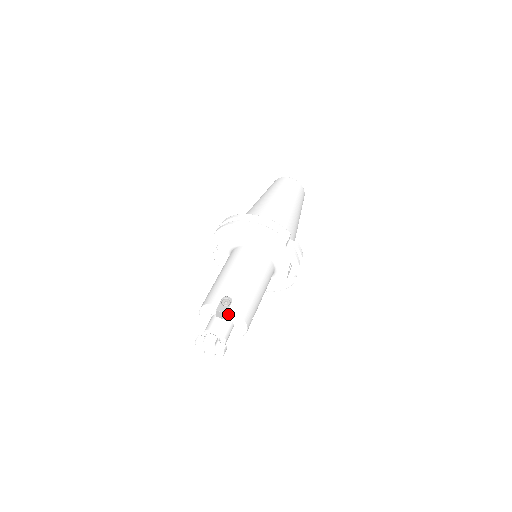
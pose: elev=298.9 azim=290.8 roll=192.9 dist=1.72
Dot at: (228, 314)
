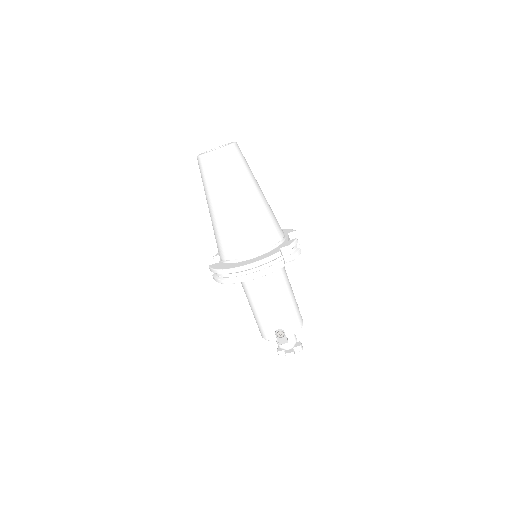
Dot at: occluded
